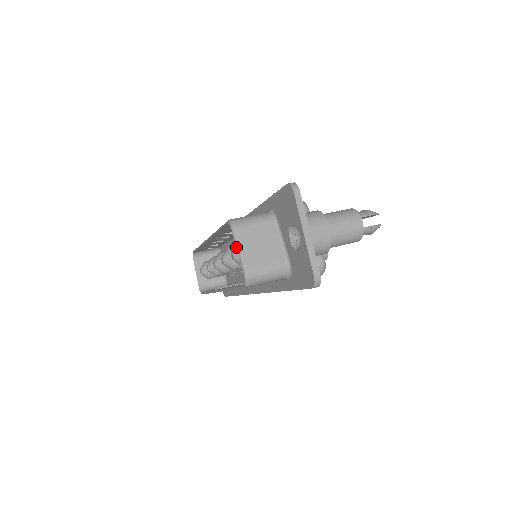
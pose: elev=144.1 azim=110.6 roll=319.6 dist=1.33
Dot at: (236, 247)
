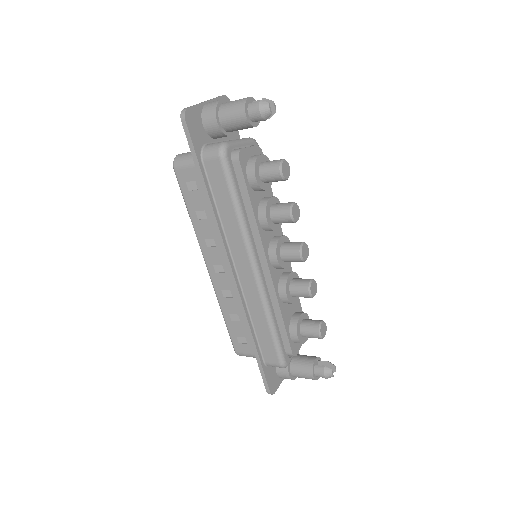
Dot at: occluded
